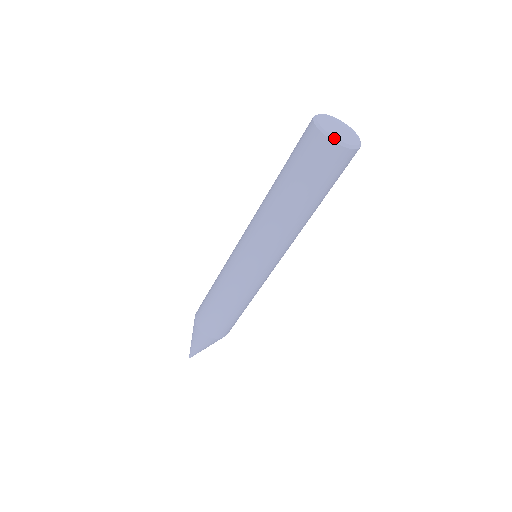
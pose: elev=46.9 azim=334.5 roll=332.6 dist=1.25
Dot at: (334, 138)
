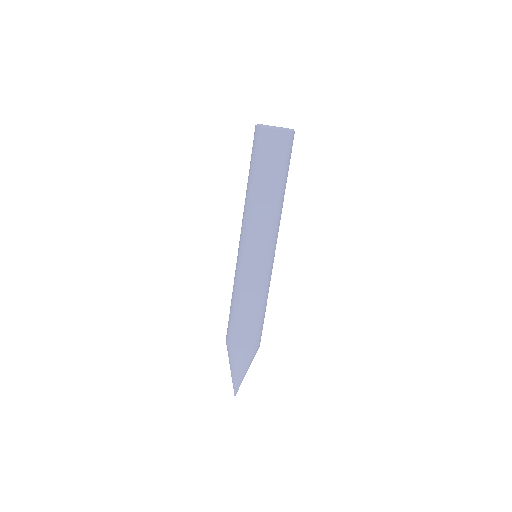
Dot at: (282, 128)
